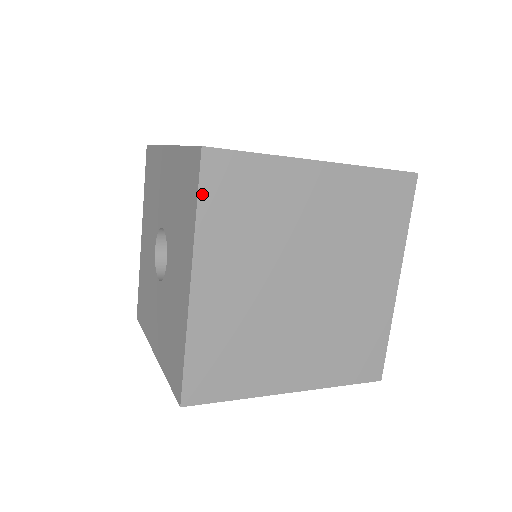
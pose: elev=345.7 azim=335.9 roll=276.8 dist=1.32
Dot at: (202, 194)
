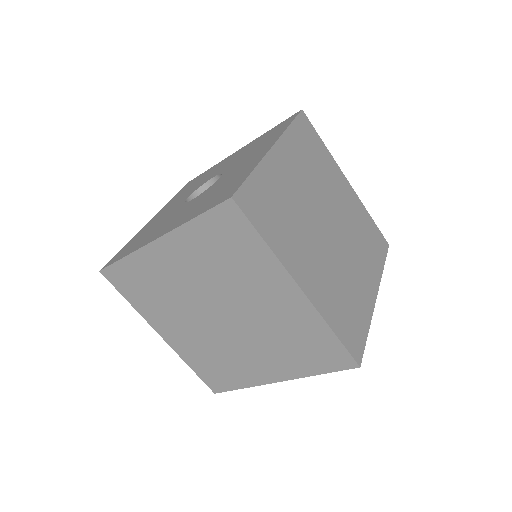
Dot at: (206, 216)
